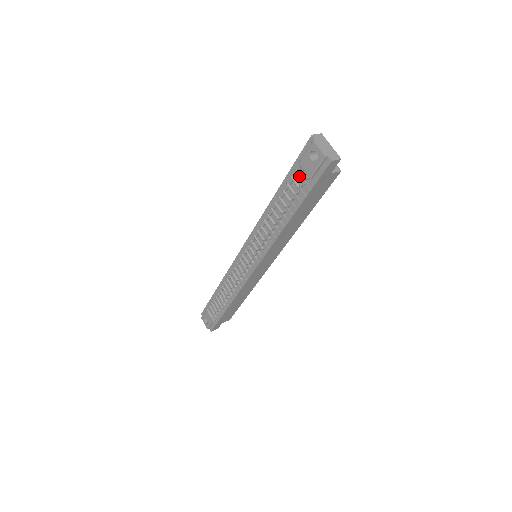
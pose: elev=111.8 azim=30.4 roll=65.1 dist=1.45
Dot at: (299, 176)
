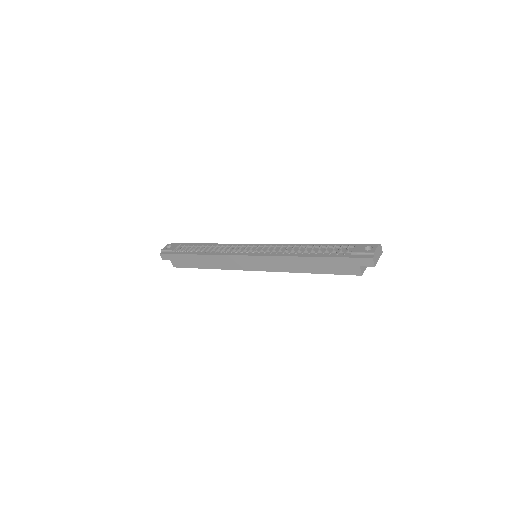
Dot at: (347, 248)
